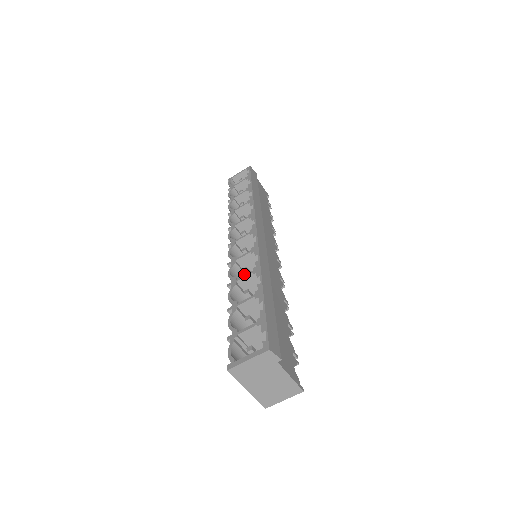
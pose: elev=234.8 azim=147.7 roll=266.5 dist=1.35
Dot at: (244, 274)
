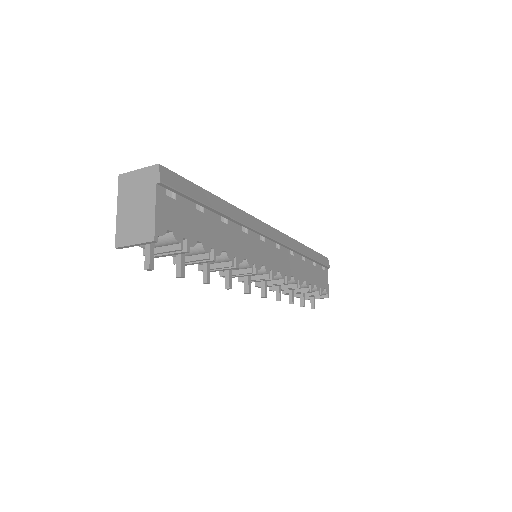
Dot at: occluded
